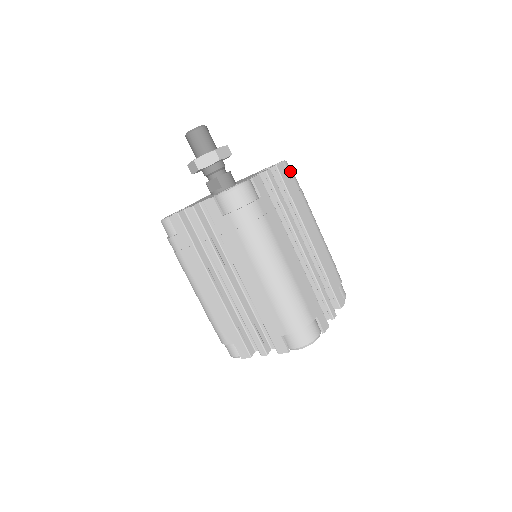
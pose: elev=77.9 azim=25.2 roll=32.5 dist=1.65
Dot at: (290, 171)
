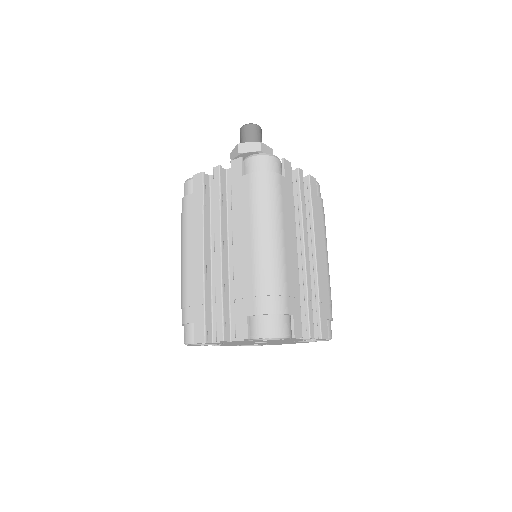
Dot at: (320, 193)
